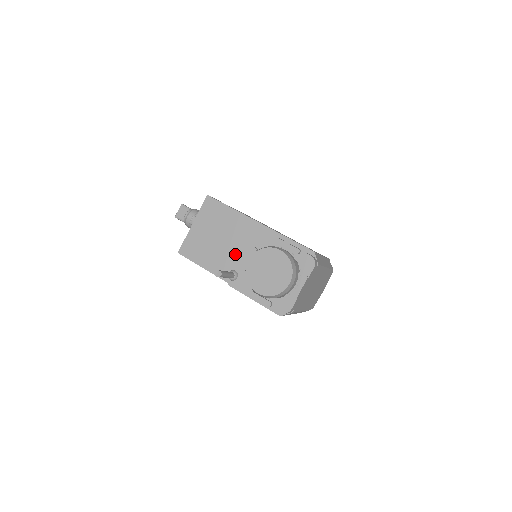
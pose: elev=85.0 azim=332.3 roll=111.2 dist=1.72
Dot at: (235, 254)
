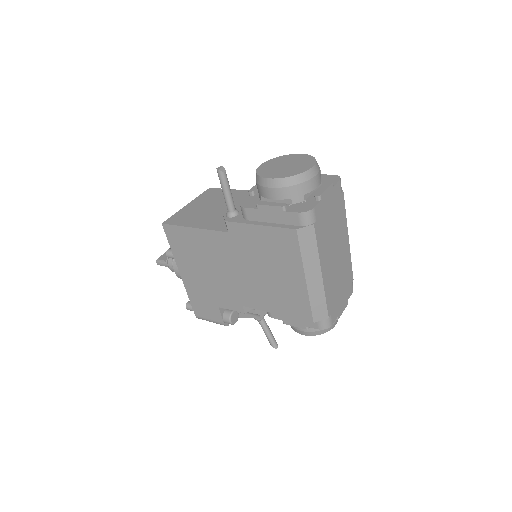
Dot at: occluded
